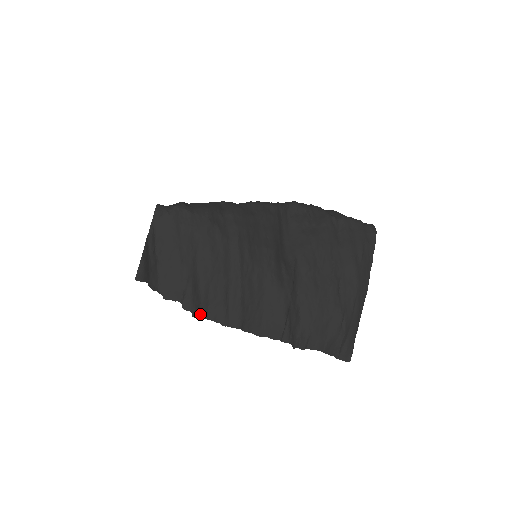
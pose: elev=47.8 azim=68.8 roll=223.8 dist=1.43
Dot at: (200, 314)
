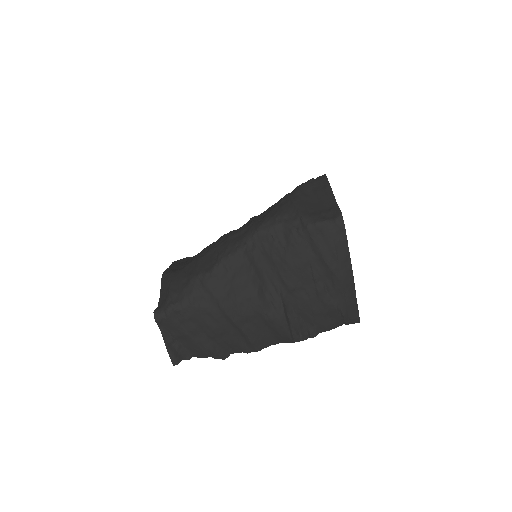
Dot at: (228, 354)
